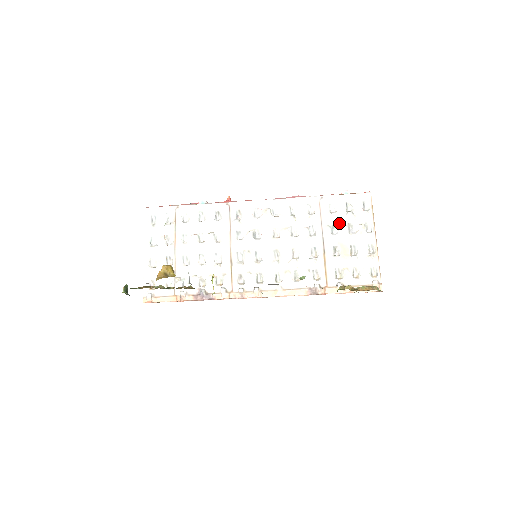
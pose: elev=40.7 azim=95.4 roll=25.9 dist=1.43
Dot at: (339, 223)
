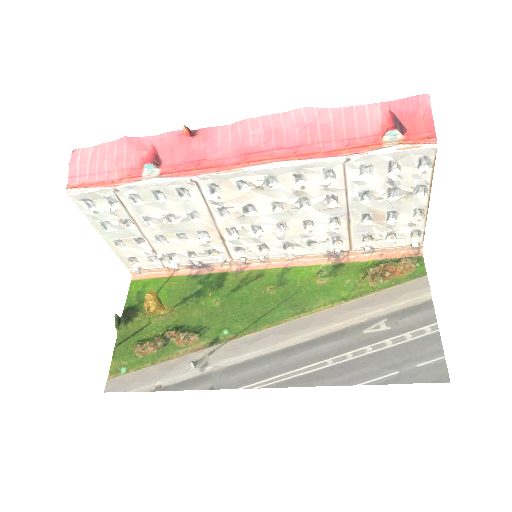
Dot at: (374, 189)
